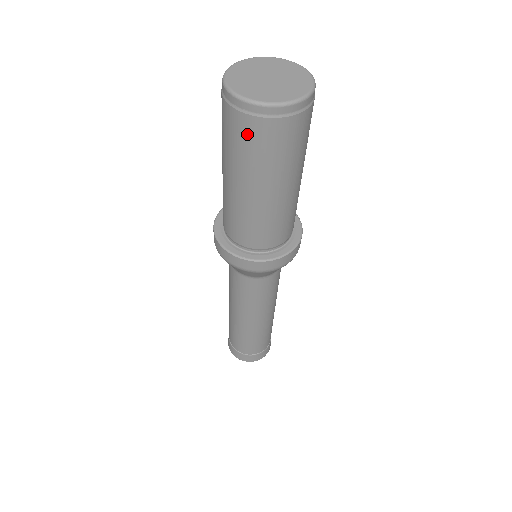
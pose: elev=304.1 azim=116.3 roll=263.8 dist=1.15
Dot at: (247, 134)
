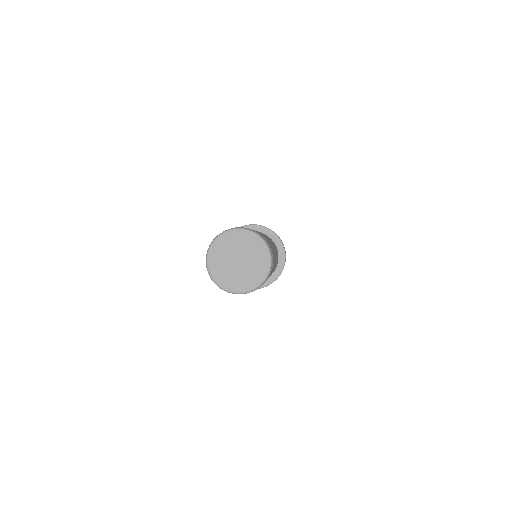
Dot at: occluded
